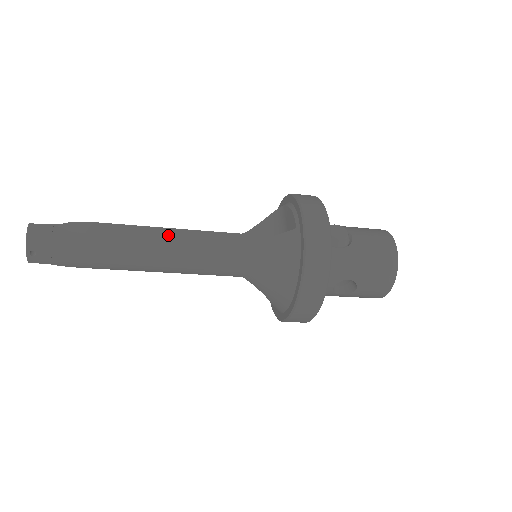
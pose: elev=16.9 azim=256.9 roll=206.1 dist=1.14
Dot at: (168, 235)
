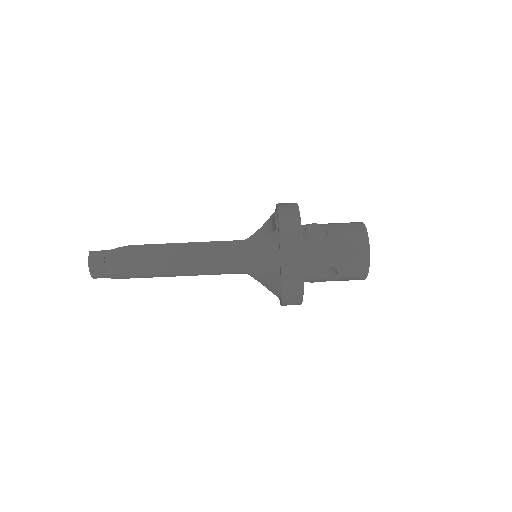
Dot at: (188, 248)
